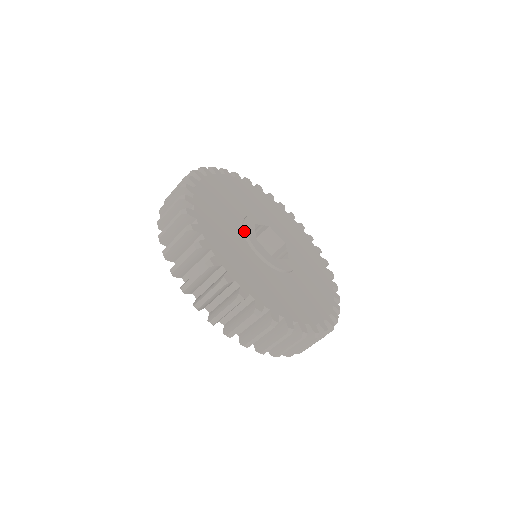
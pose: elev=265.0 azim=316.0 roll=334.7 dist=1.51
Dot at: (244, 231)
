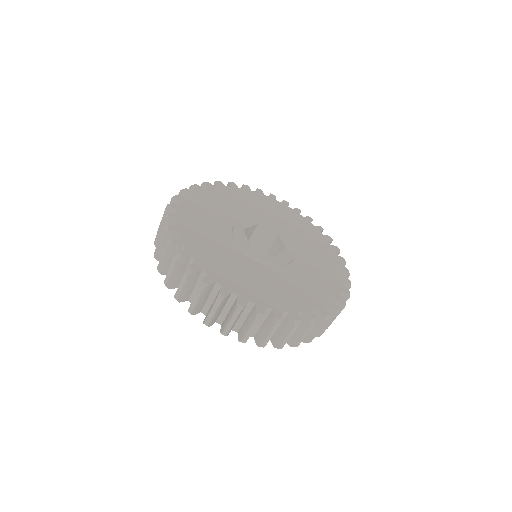
Dot at: (237, 221)
